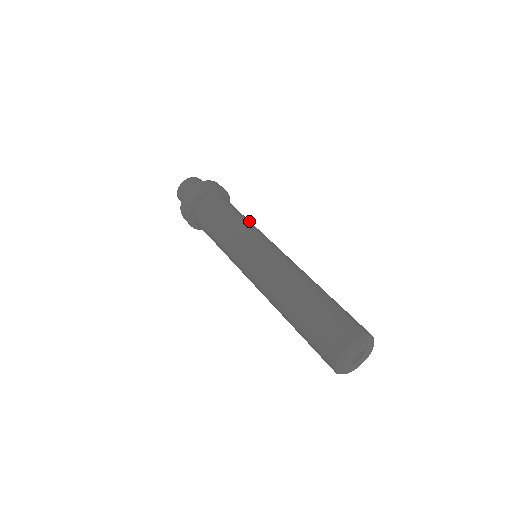
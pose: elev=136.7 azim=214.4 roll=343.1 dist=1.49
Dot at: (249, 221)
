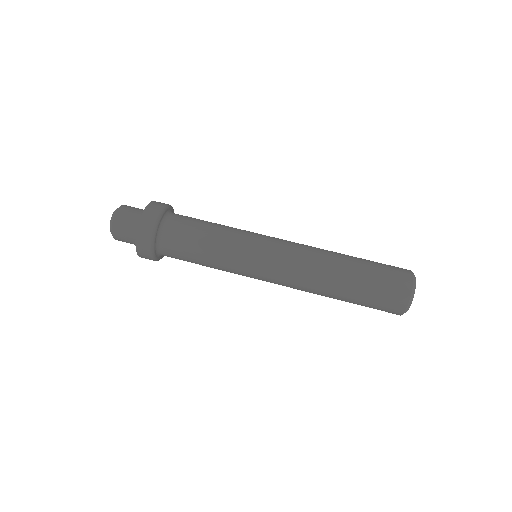
Dot at: (225, 226)
